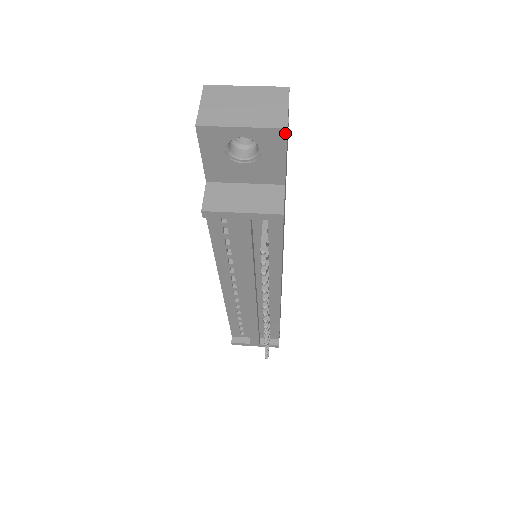
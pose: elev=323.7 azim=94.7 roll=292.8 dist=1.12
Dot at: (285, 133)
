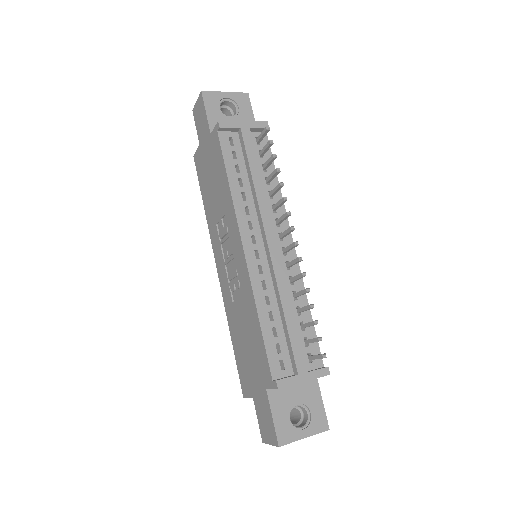
Dot at: (248, 96)
